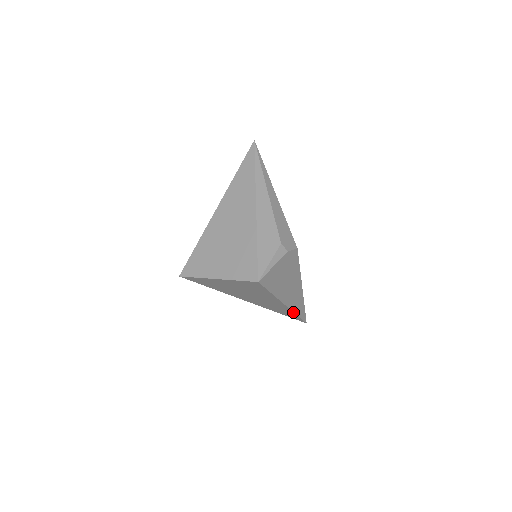
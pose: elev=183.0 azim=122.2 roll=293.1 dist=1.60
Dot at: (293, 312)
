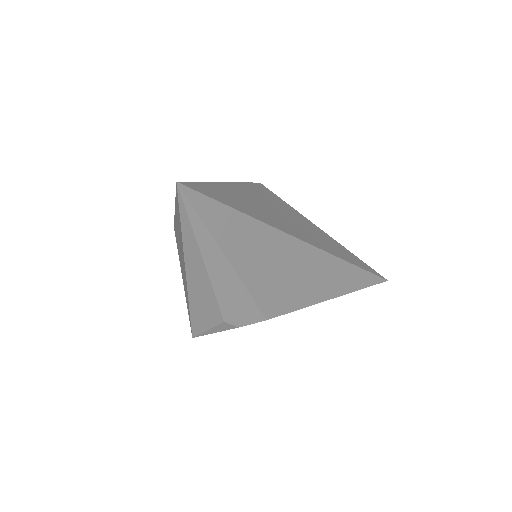
Dot at: occluded
